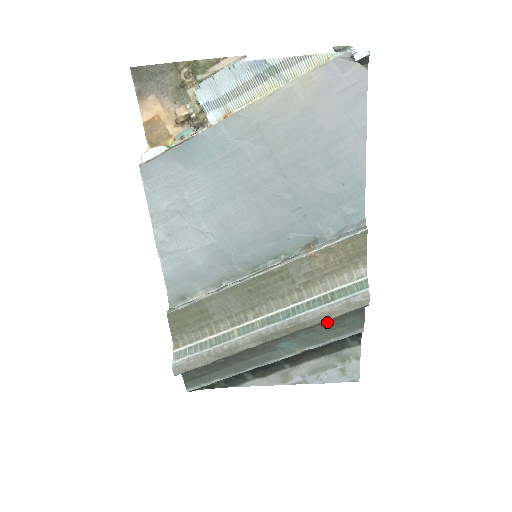
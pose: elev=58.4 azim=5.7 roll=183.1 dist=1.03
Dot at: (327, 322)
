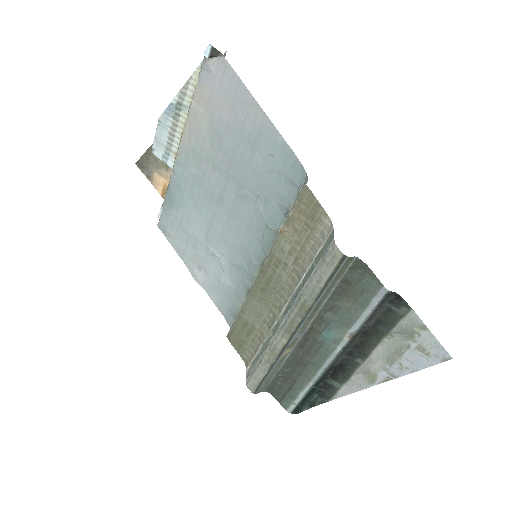
Dot at: (343, 294)
